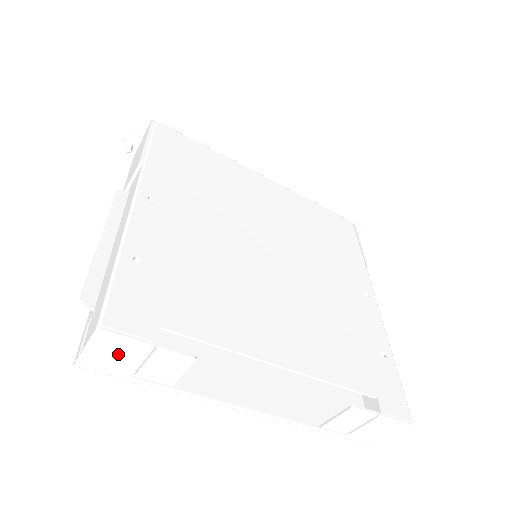
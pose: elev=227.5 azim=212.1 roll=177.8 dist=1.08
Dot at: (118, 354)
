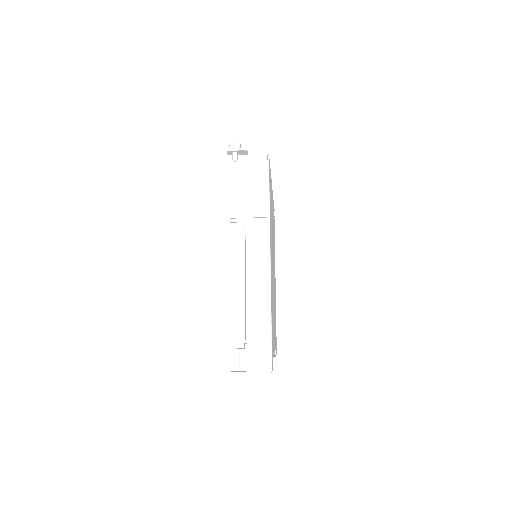
Dot at: occluded
